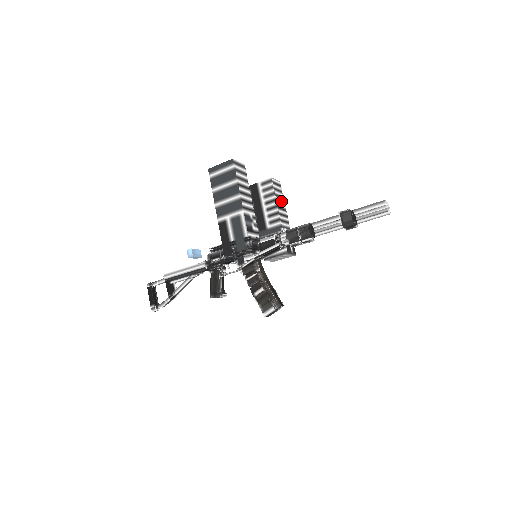
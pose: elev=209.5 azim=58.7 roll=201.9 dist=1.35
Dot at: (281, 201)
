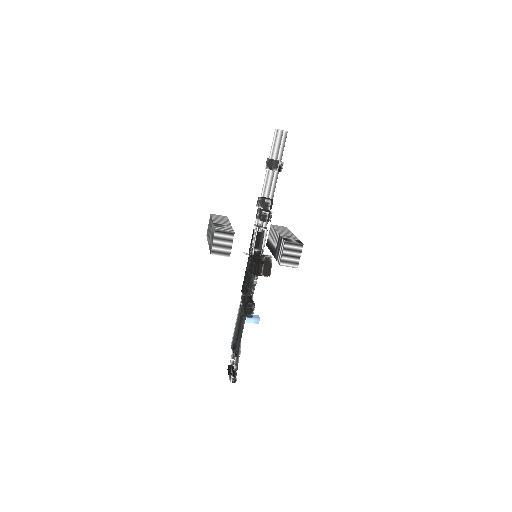
Dot at: occluded
